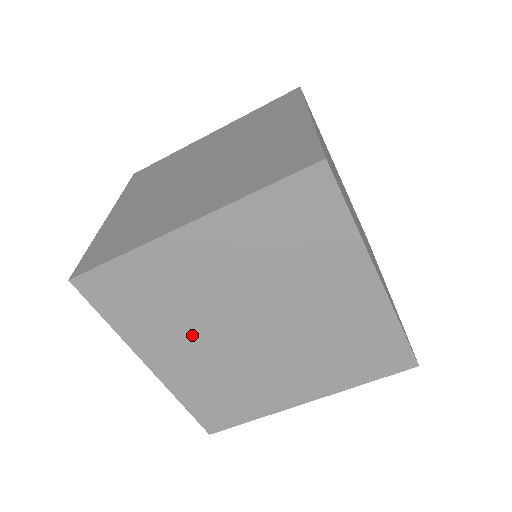
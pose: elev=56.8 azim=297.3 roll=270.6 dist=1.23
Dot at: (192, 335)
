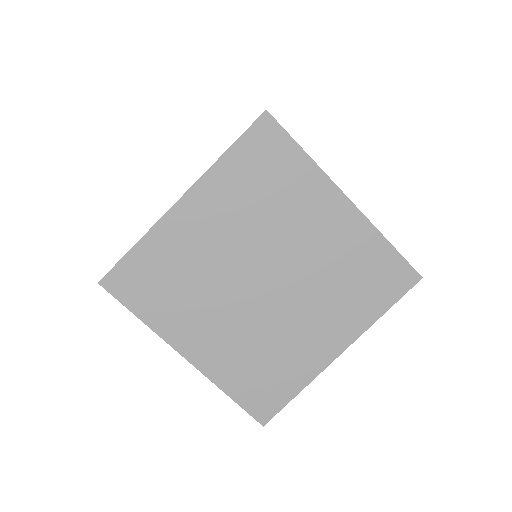
Dot at: (214, 308)
